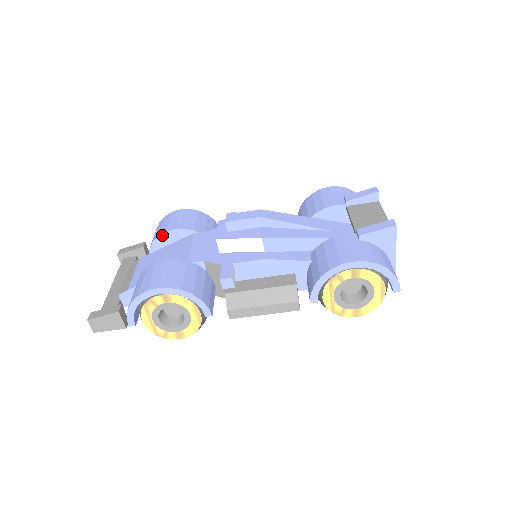
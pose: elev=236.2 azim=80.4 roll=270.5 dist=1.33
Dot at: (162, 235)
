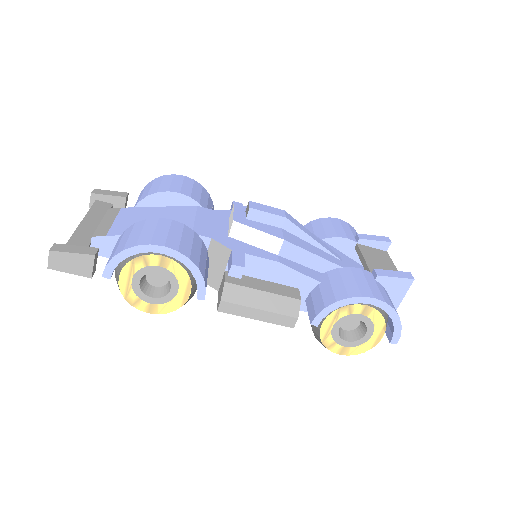
Dot at: (162, 193)
